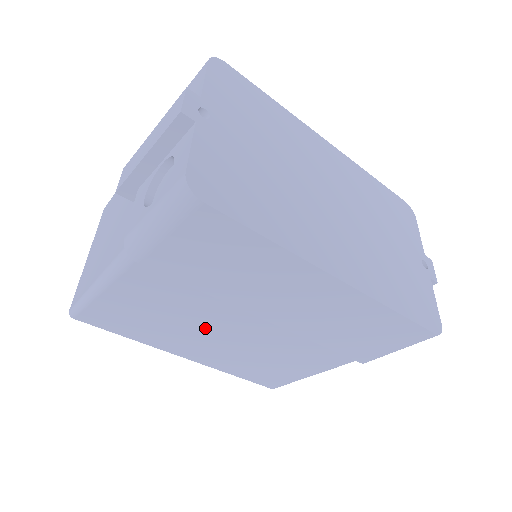
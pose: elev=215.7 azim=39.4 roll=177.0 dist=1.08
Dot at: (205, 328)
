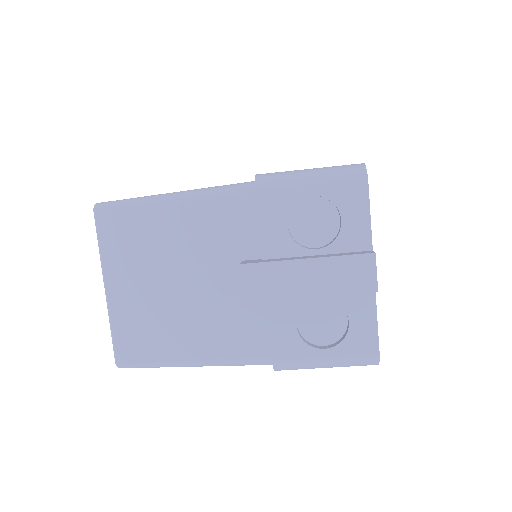
Dot at: occluded
